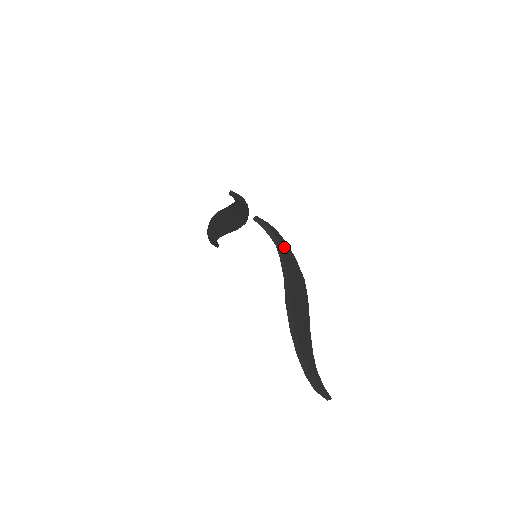
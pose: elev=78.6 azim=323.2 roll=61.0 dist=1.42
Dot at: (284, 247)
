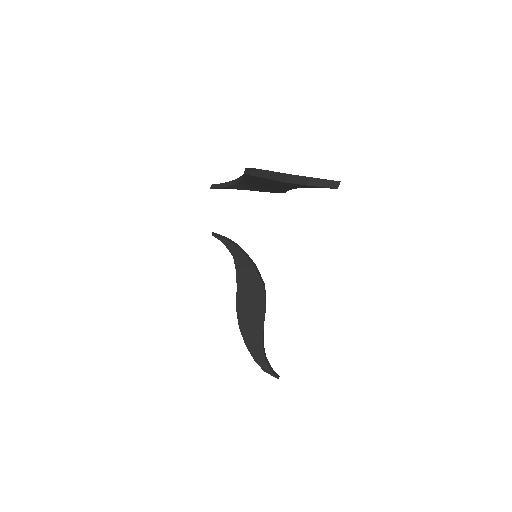
Dot at: occluded
